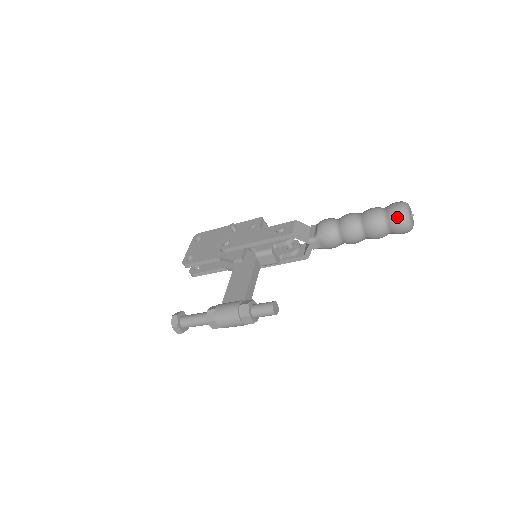
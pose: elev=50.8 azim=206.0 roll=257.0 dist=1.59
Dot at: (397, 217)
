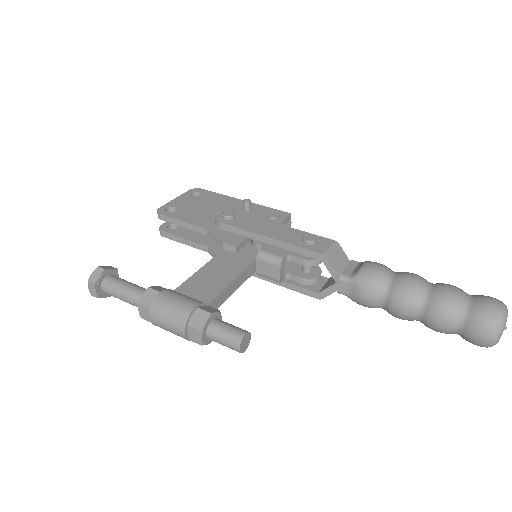
Dot at: (486, 318)
